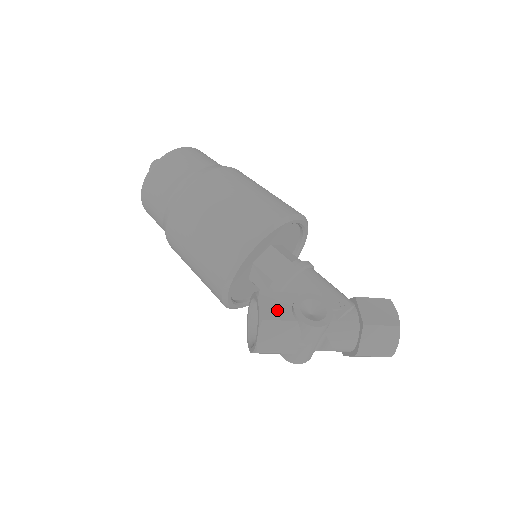
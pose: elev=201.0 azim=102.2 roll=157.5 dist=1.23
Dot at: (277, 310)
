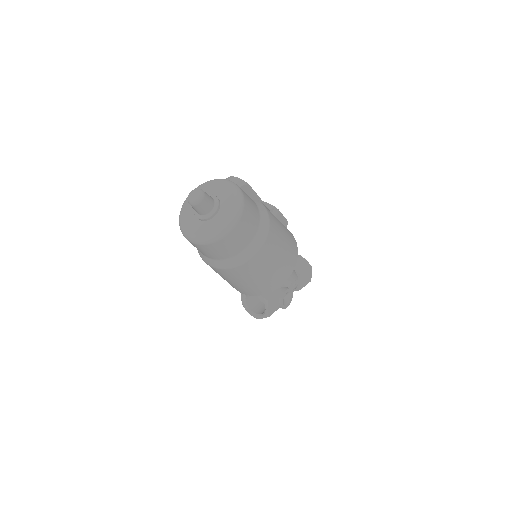
Dot at: (274, 307)
